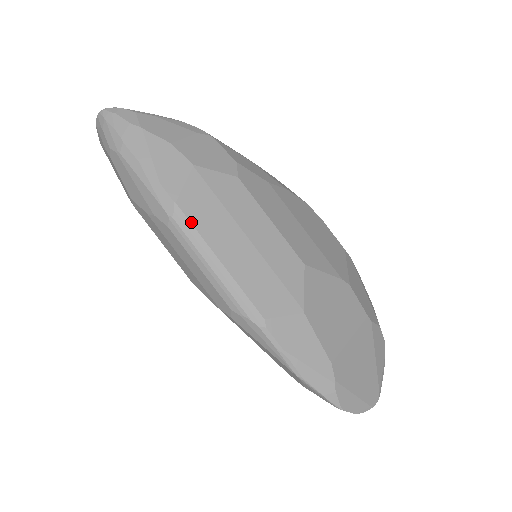
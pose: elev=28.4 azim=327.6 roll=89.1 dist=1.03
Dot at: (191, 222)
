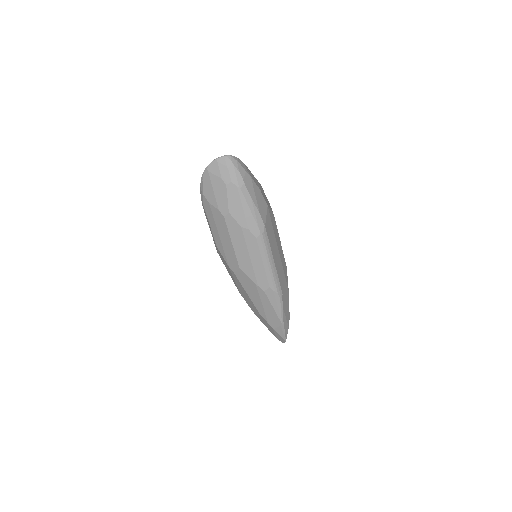
Dot at: (268, 238)
